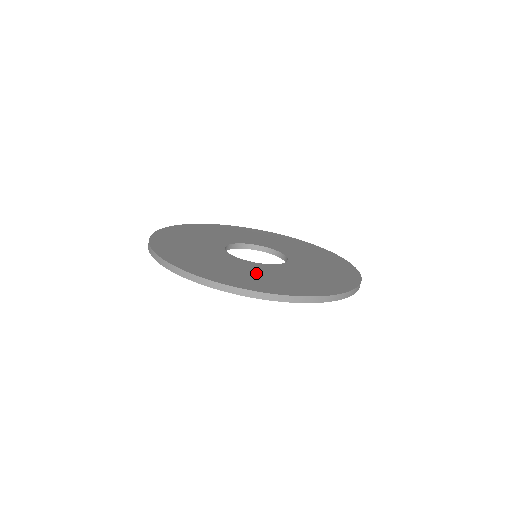
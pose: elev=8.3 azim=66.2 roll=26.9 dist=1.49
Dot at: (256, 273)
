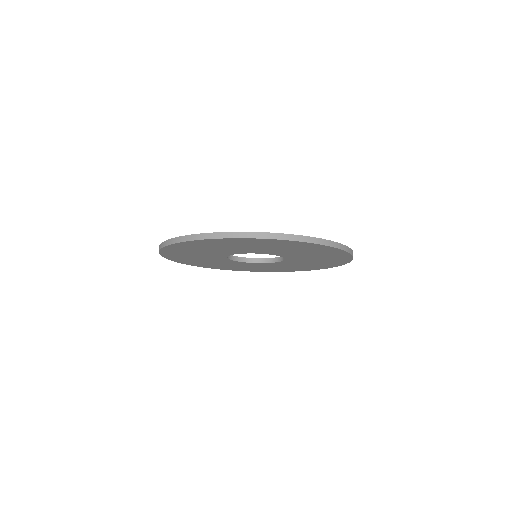
Dot at: occluded
